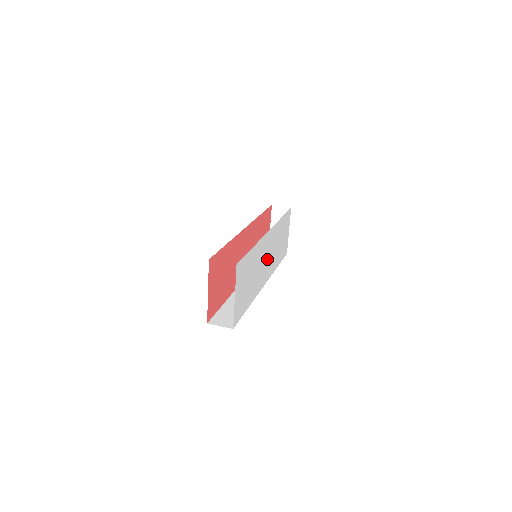
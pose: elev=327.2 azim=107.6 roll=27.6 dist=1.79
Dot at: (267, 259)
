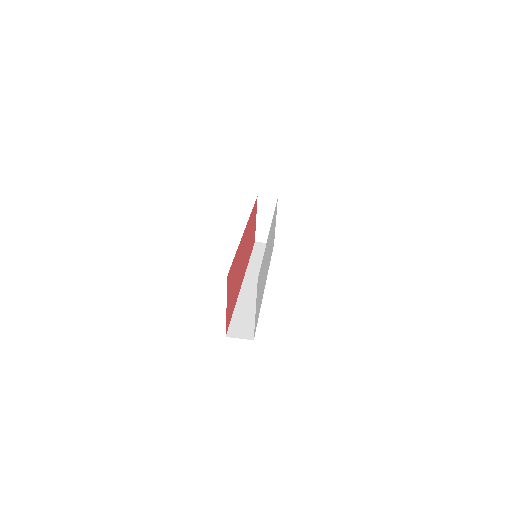
Dot at: occluded
